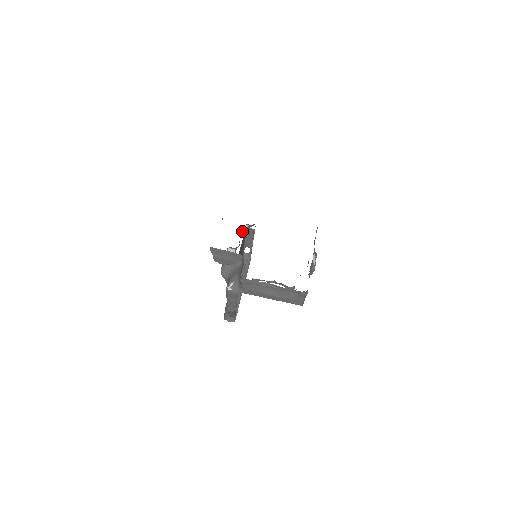
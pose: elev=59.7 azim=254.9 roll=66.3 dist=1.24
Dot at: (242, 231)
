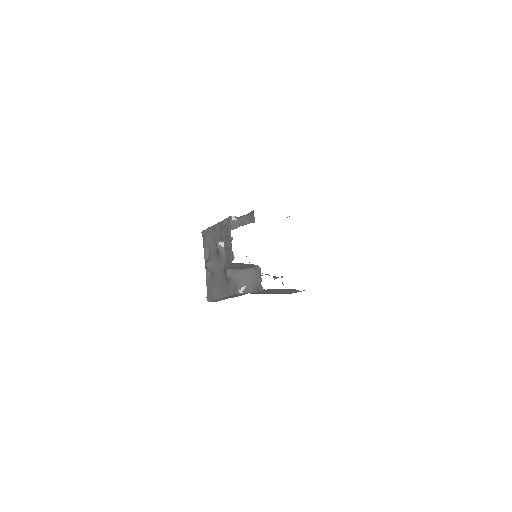
Dot at: (232, 225)
